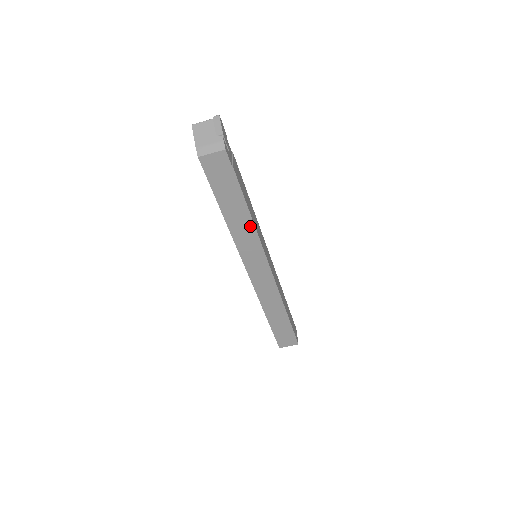
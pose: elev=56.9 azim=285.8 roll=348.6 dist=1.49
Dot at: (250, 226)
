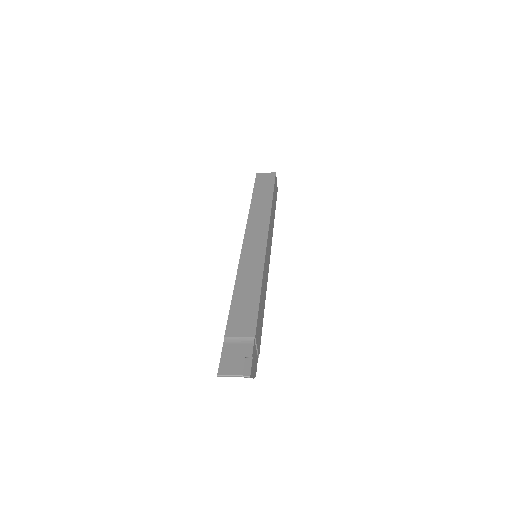
Dot at: occluded
